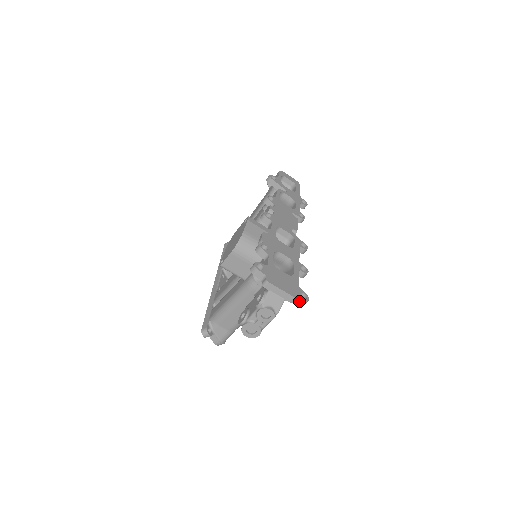
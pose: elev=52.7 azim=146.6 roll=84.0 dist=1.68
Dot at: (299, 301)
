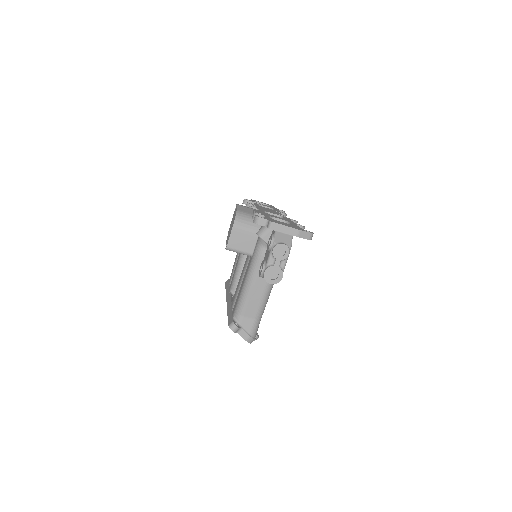
Dot at: (305, 234)
